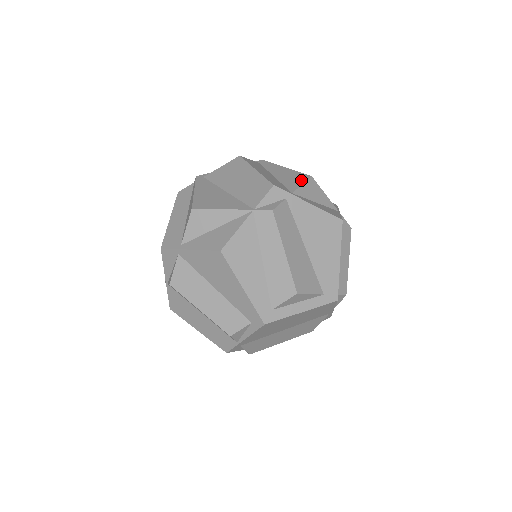
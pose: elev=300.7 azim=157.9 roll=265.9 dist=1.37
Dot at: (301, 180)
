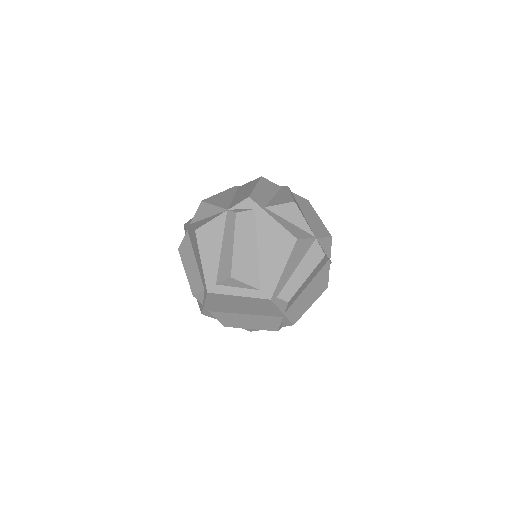
Dot at: (284, 202)
